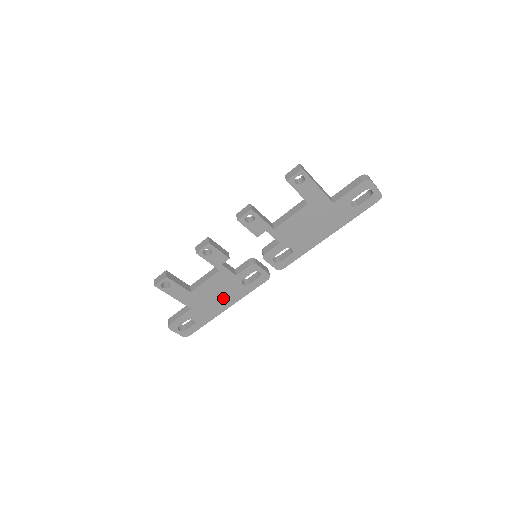
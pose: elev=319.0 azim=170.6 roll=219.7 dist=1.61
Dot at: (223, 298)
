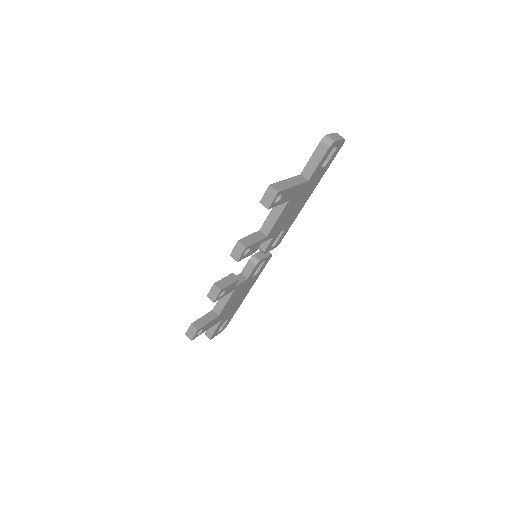
Dot at: (242, 294)
